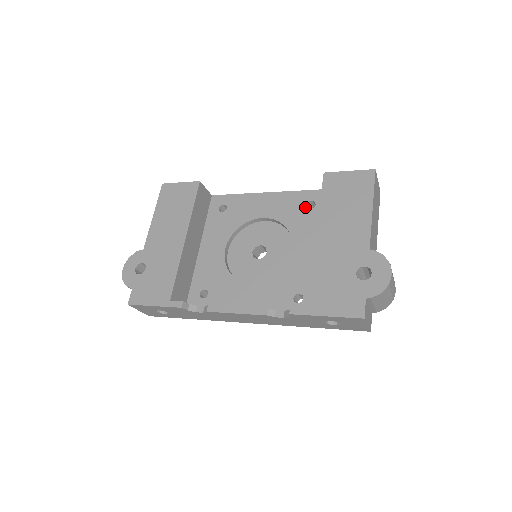
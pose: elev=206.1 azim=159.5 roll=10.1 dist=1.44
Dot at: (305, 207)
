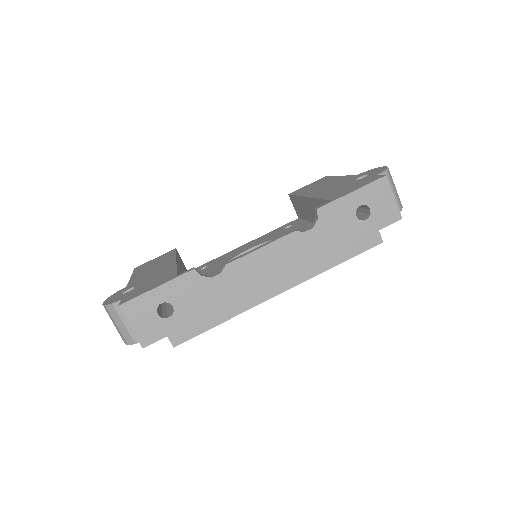
Dot at: (284, 229)
